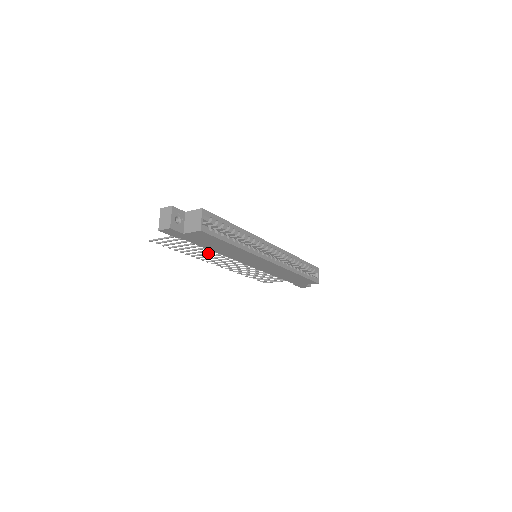
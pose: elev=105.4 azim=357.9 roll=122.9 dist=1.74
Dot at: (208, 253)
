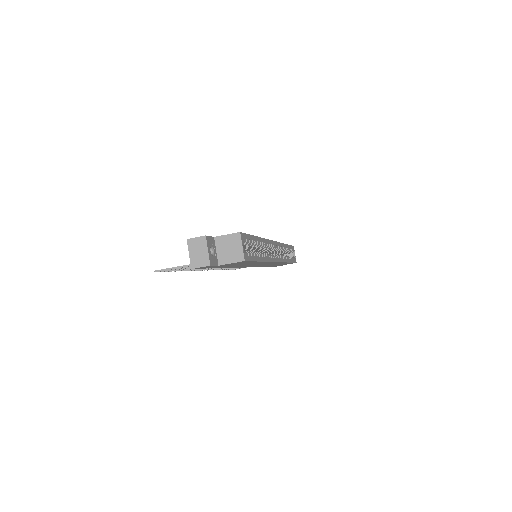
Dot at: occluded
